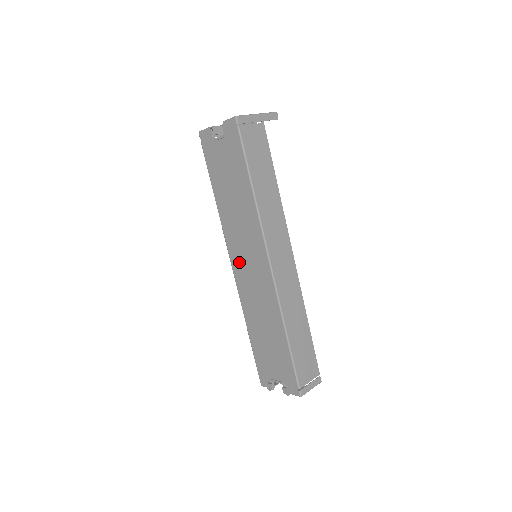
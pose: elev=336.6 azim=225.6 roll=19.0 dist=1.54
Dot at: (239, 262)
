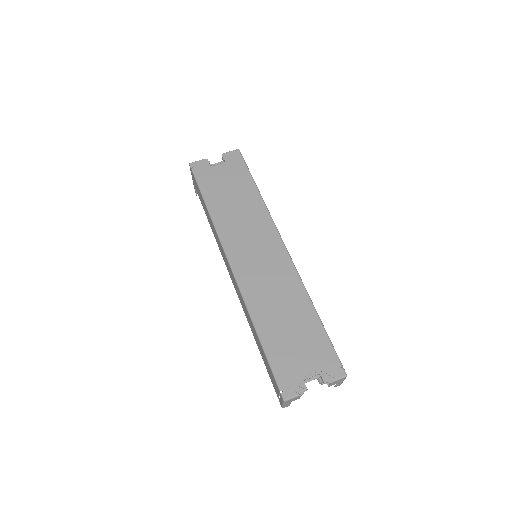
Dot at: (243, 258)
